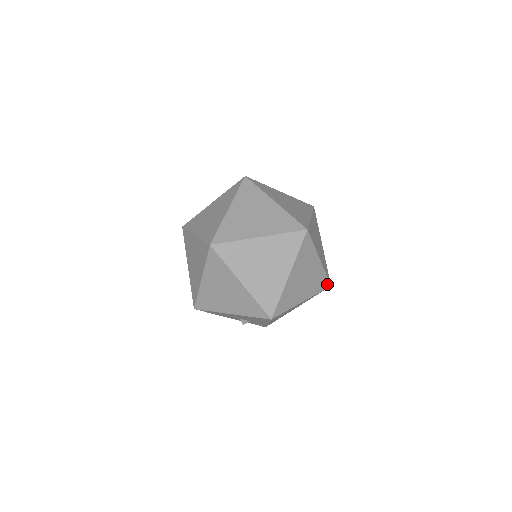
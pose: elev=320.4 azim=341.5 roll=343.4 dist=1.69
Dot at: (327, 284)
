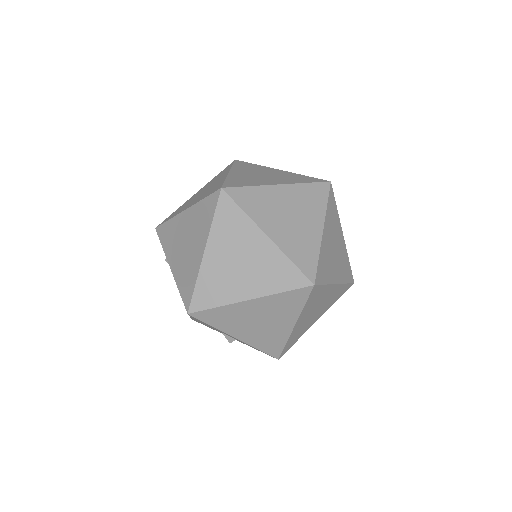
Dot at: (302, 280)
